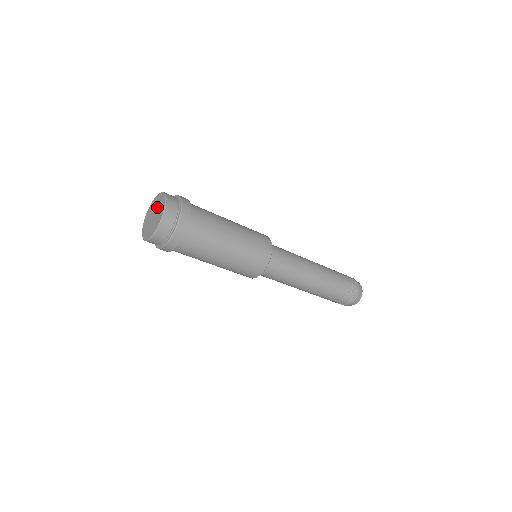
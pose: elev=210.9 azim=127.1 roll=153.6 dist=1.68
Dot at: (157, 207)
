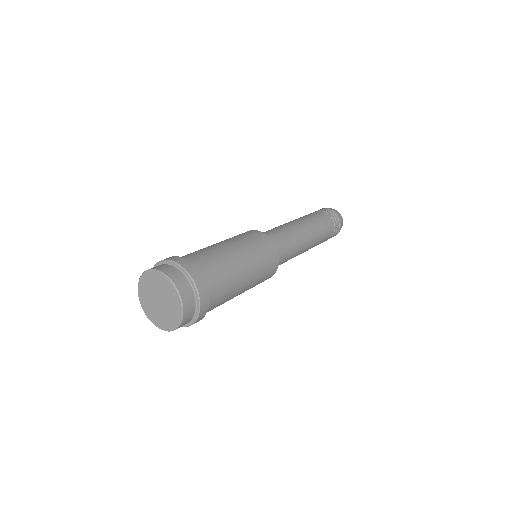
Dot at: (167, 306)
